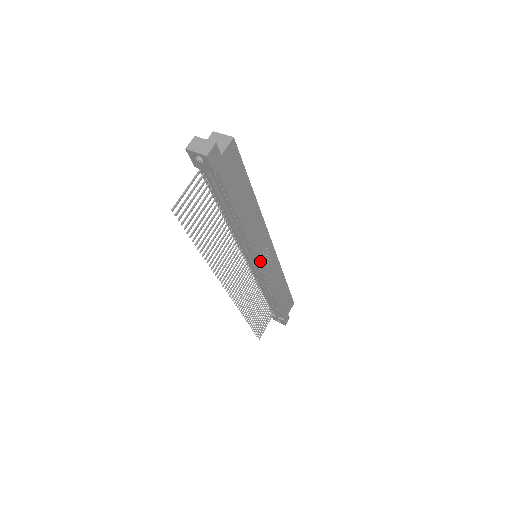
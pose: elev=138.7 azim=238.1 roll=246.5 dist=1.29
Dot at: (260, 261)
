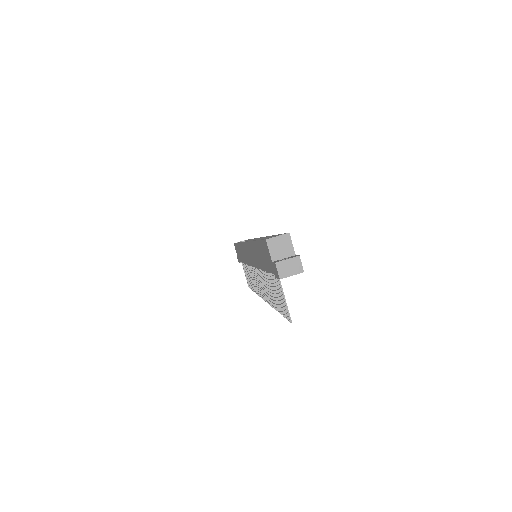
Dot at: occluded
